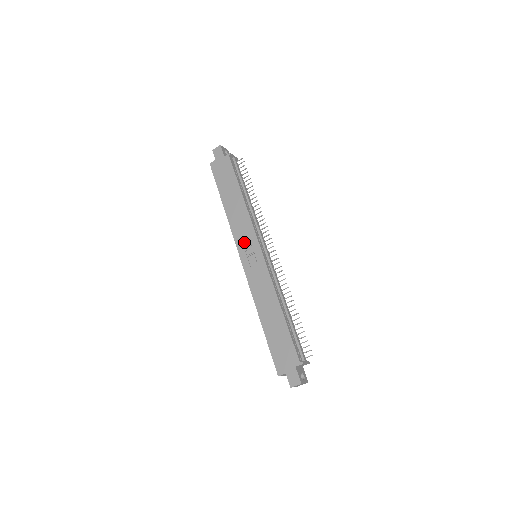
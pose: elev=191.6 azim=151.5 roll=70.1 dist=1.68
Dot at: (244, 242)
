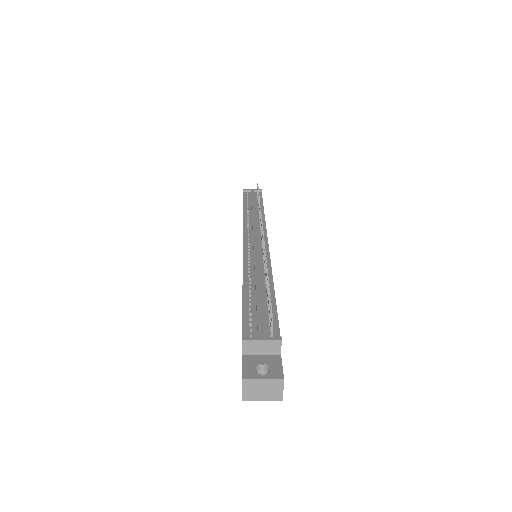
Dot at: occluded
